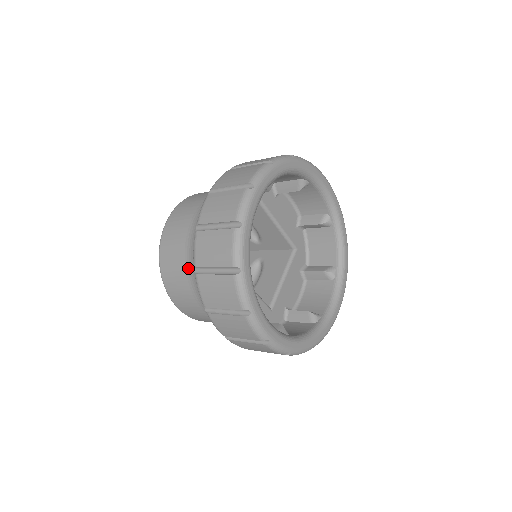
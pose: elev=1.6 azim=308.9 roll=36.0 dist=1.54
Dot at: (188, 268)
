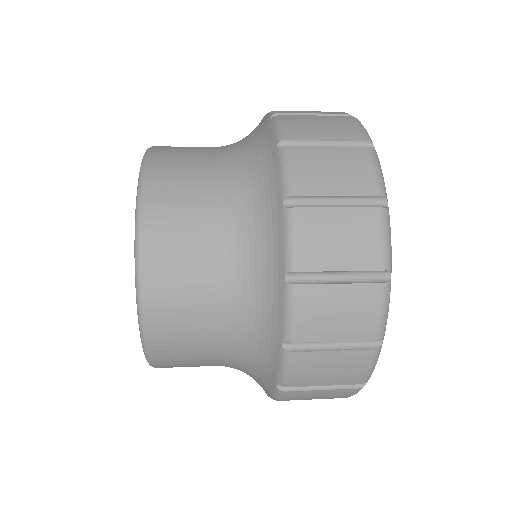
Dot at: (222, 220)
